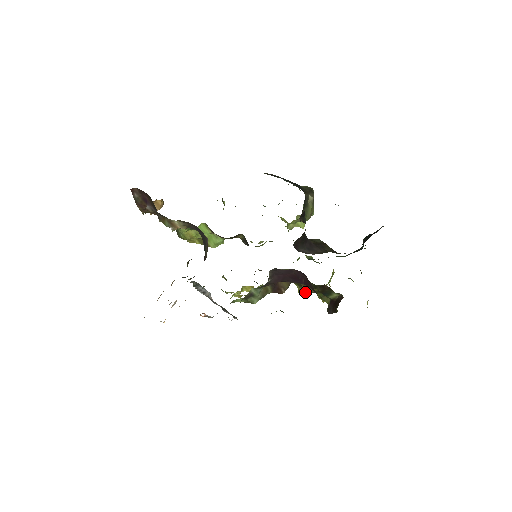
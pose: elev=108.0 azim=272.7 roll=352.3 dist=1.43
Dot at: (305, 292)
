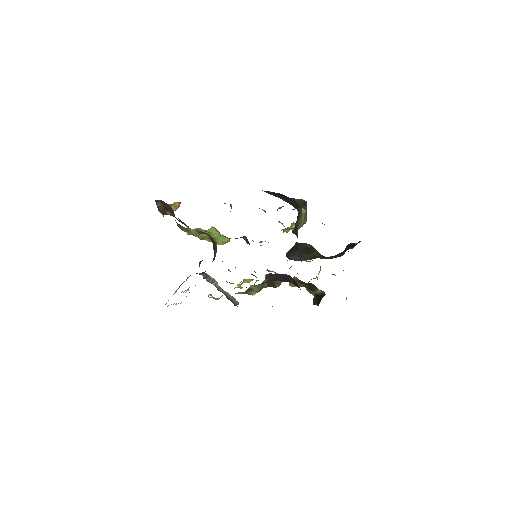
Dot at: (295, 286)
